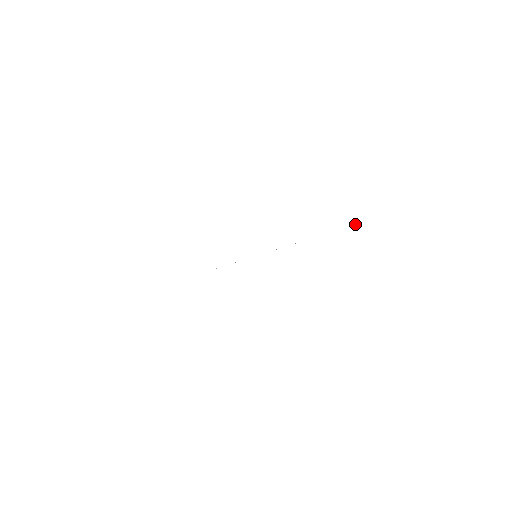
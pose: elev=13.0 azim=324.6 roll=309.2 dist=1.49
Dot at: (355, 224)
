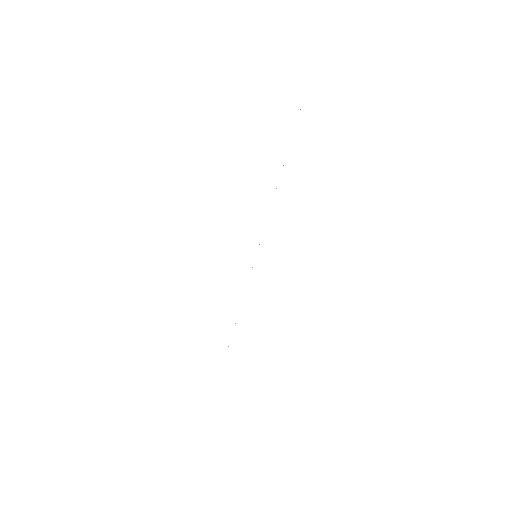
Dot at: occluded
